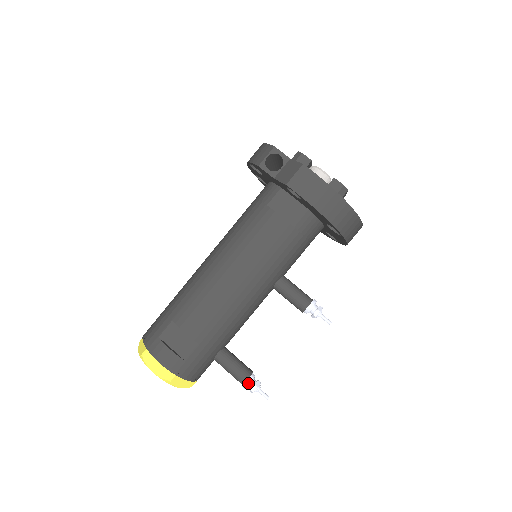
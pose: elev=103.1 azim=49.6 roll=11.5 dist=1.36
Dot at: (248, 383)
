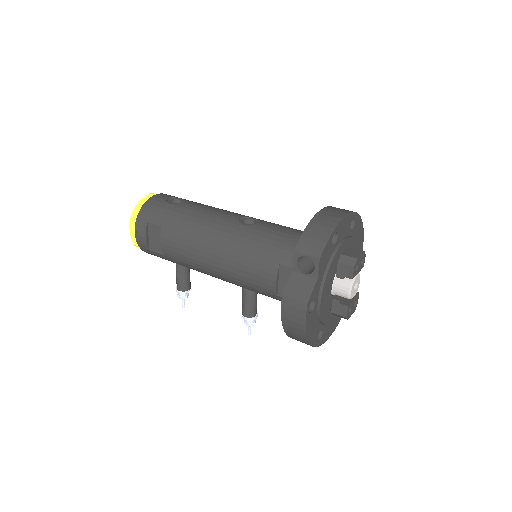
Dot at: (178, 292)
